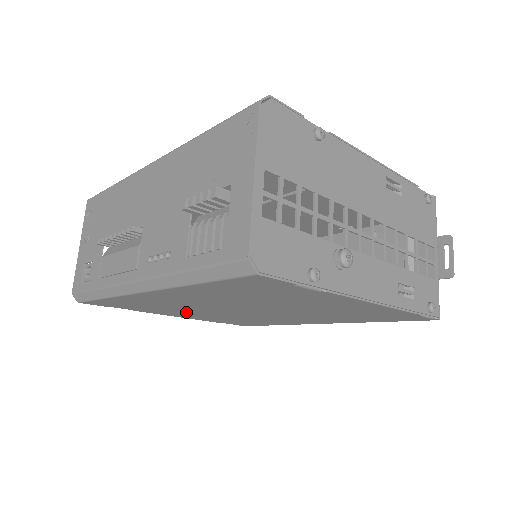
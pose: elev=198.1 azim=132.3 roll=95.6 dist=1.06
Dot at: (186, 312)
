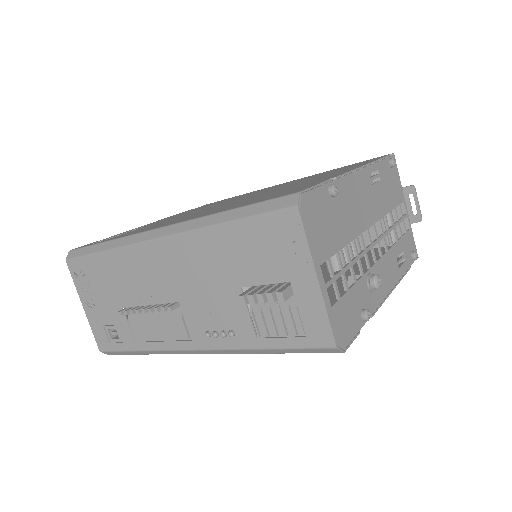
Dot at: occluded
